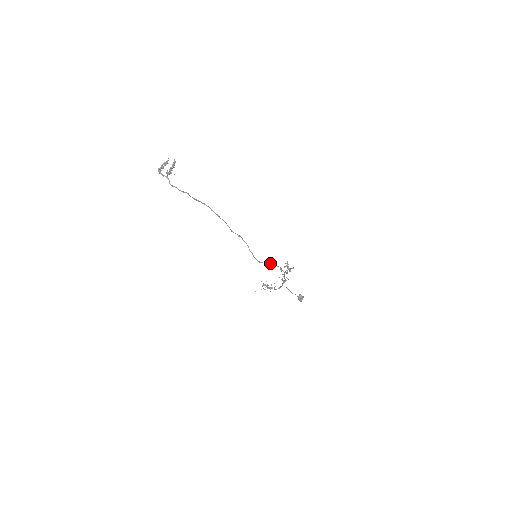
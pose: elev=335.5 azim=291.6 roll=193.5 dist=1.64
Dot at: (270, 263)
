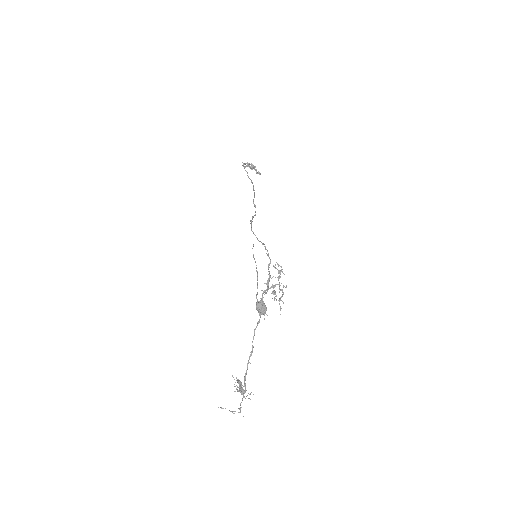
Dot at: (261, 242)
